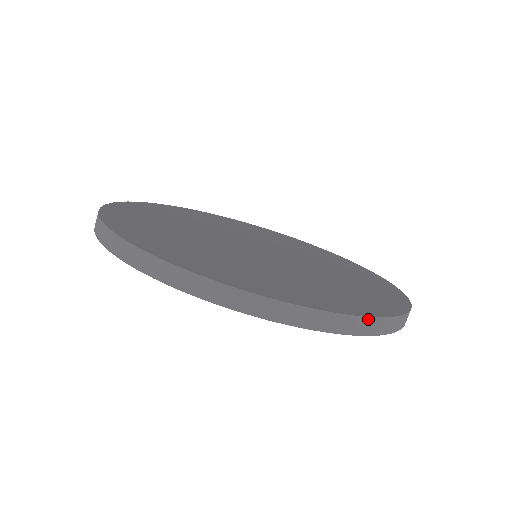
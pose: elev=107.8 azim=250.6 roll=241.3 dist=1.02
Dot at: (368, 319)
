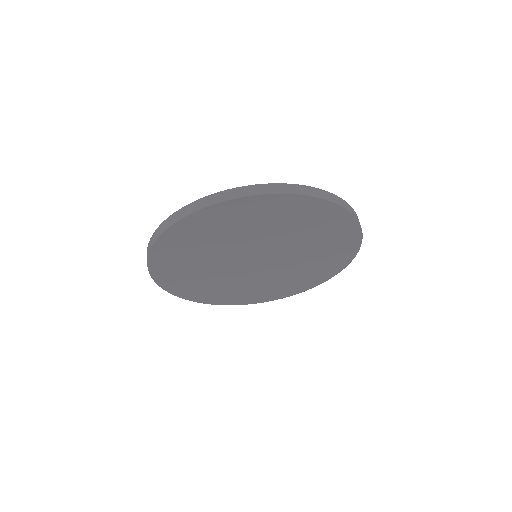
Dot at: (340, 198)
